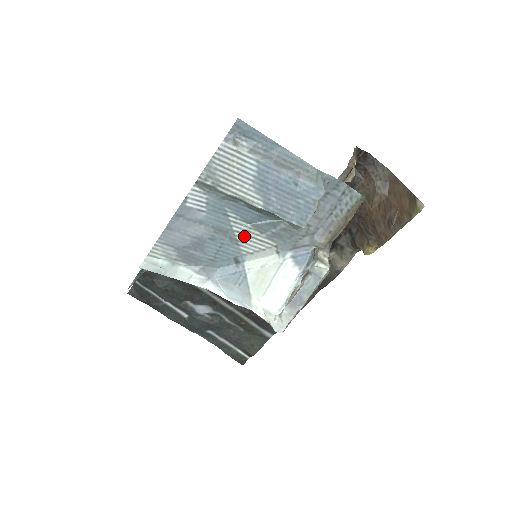
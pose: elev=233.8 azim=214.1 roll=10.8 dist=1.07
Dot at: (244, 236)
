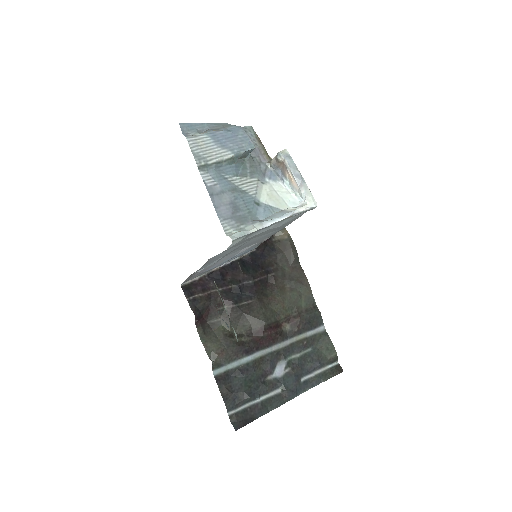
Dot at: (243, 186)
